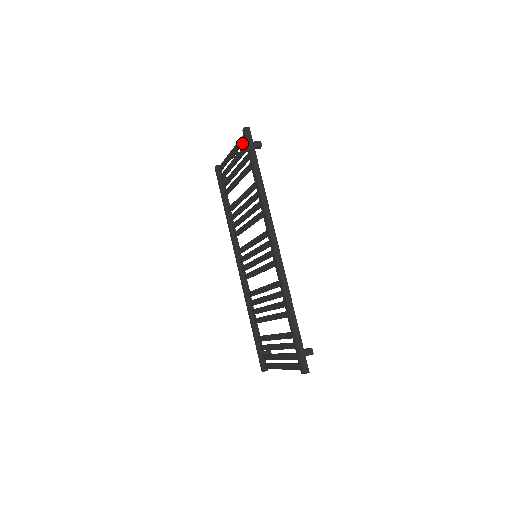
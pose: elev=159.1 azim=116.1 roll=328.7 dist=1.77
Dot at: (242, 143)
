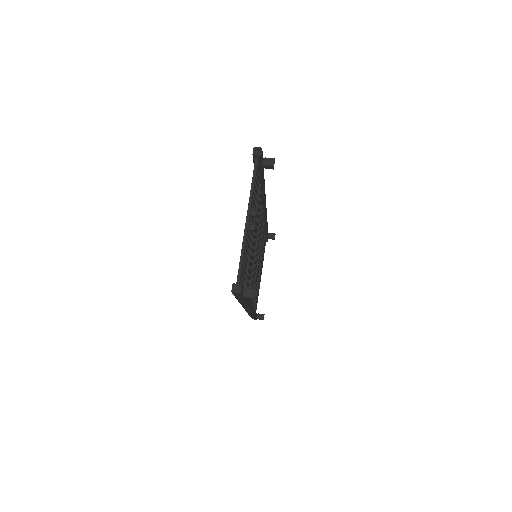
Dot at: occluded
